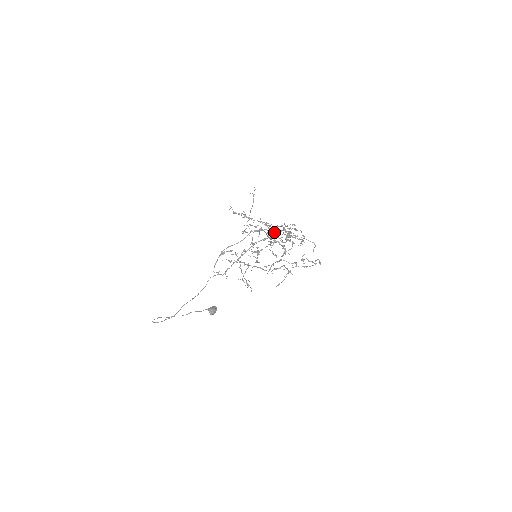
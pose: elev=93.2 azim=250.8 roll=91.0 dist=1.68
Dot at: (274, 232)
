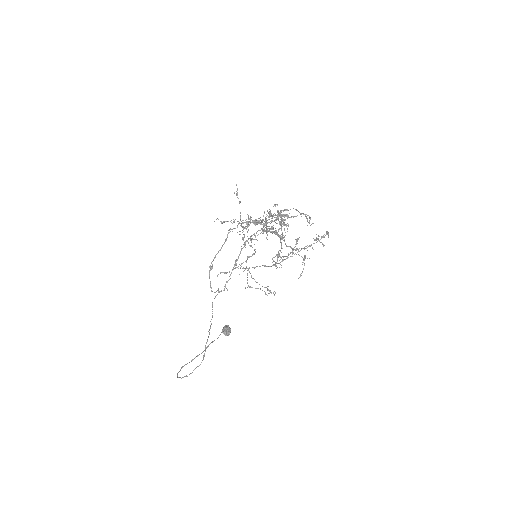
Dot at: (260, 222)
